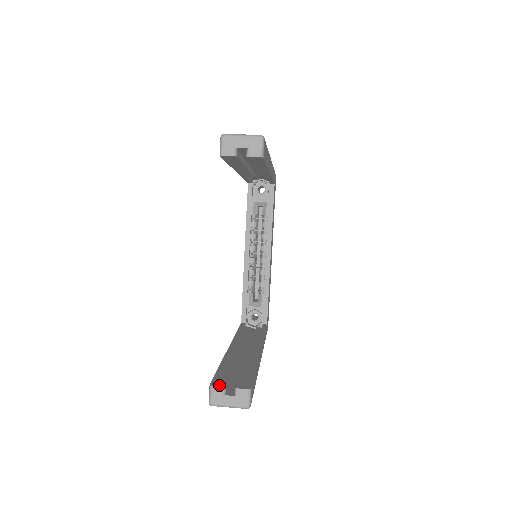
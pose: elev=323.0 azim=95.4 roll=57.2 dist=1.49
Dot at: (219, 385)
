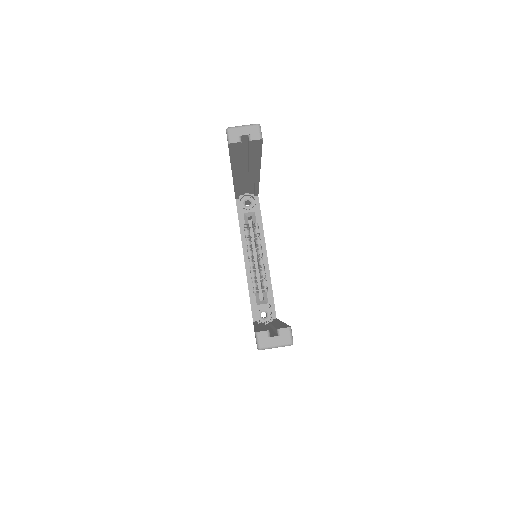
Dot at: (263, 330)
